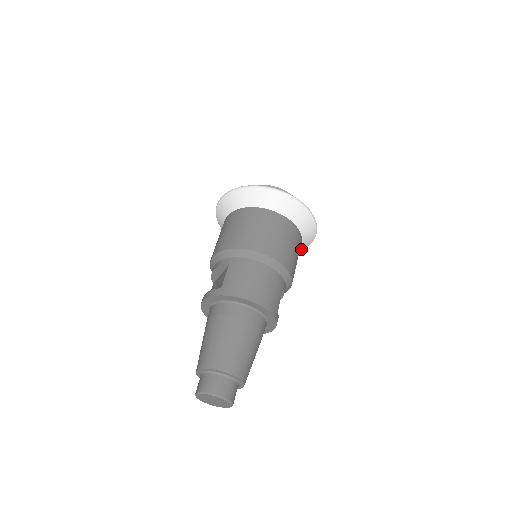
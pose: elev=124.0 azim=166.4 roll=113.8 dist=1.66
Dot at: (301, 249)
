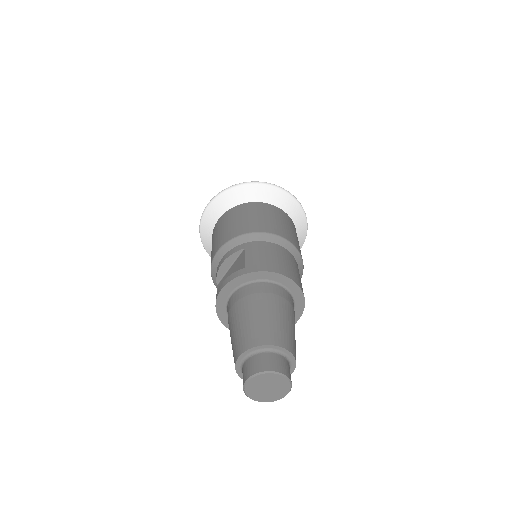
Dot at: occluded
